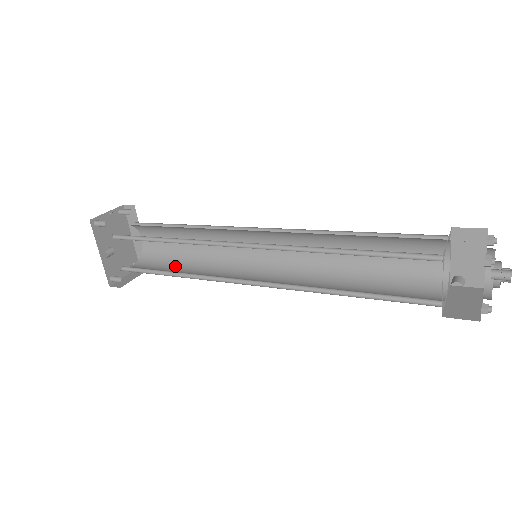
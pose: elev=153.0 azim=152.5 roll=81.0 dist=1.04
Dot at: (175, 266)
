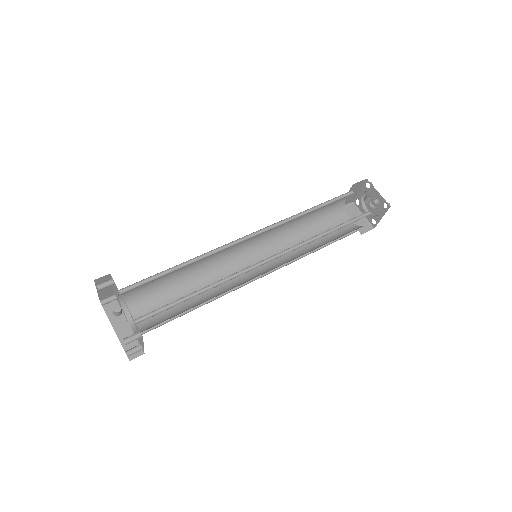
Dot at: occluded
